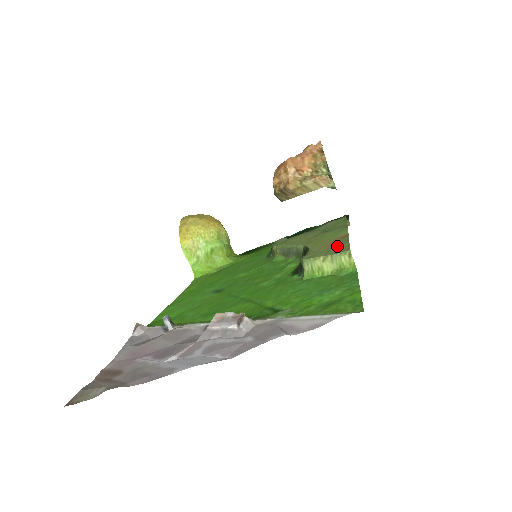
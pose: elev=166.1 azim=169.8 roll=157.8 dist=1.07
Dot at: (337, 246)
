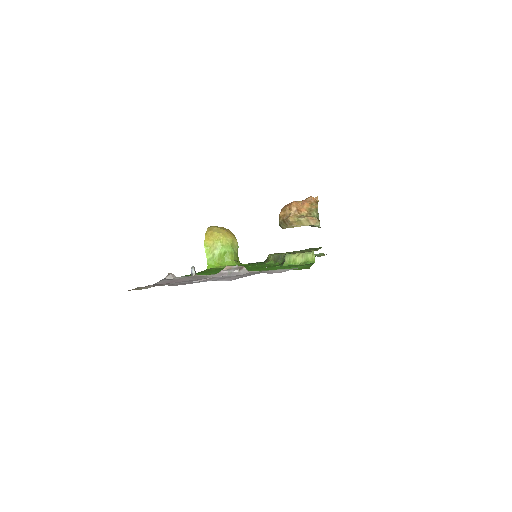
Dot at: (308, 251)
